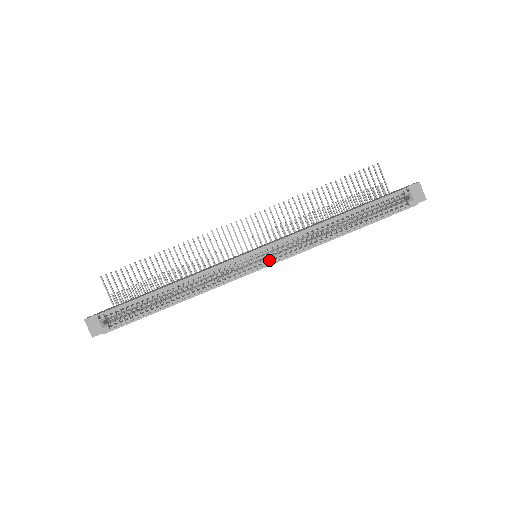
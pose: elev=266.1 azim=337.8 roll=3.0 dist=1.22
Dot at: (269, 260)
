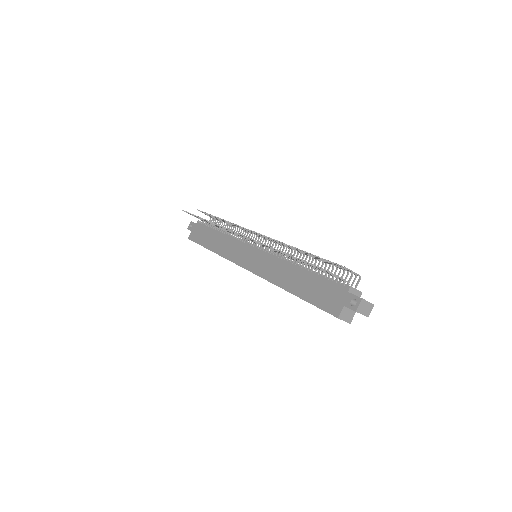
Dot at: occluded
